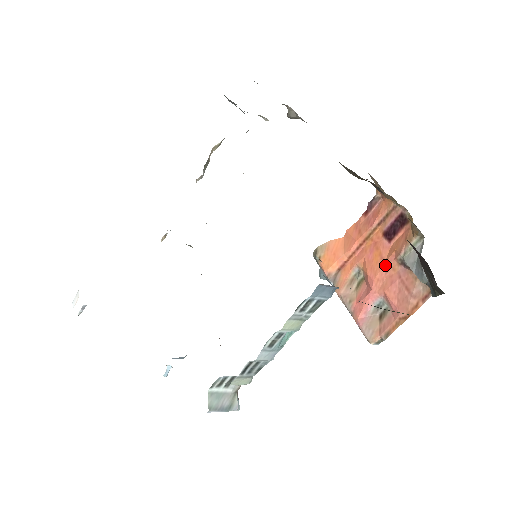
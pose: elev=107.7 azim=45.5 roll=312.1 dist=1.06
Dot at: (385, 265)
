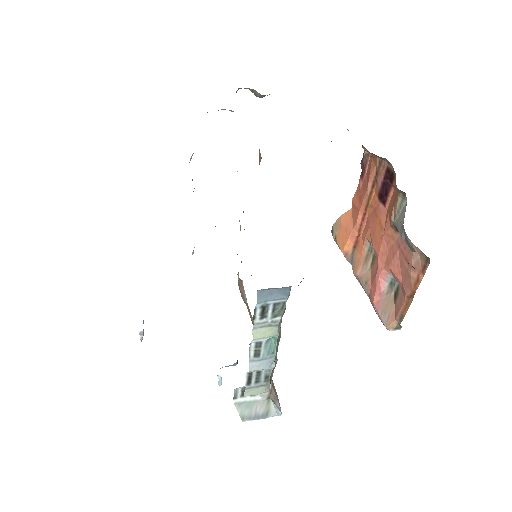
Dot at: (384, 235)
